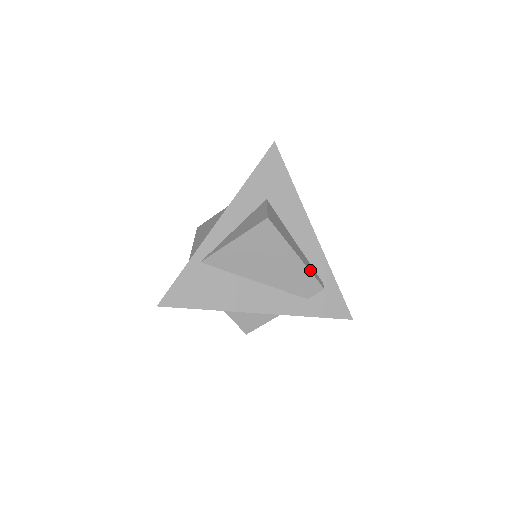
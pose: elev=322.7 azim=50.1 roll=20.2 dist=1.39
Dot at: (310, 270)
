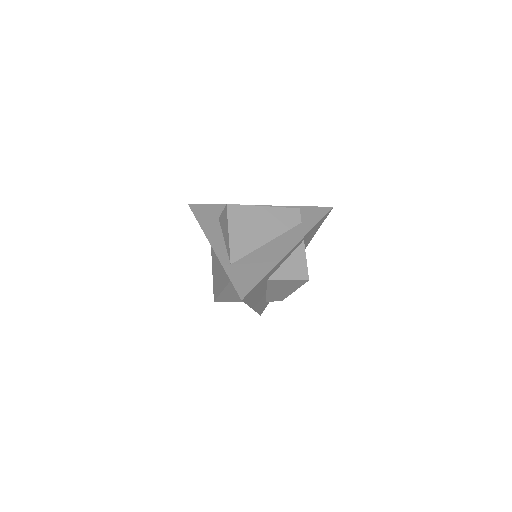
Dot at: (280, 208)
